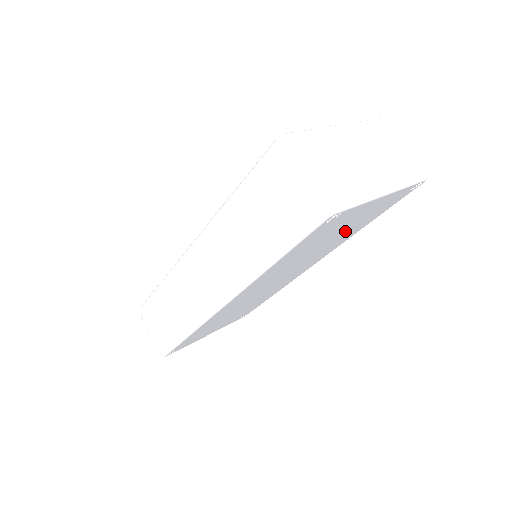
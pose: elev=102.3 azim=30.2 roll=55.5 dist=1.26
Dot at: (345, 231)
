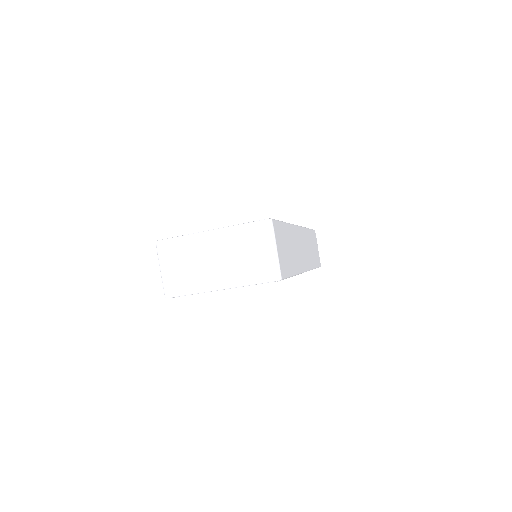
Dot at: occluded
